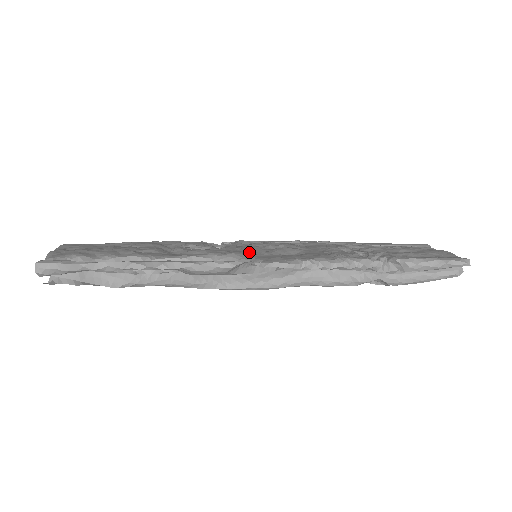
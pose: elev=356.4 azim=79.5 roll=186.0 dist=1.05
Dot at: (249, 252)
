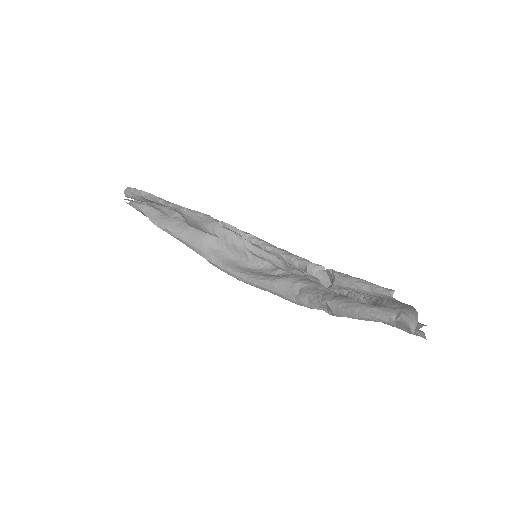
Dot at: occluded
